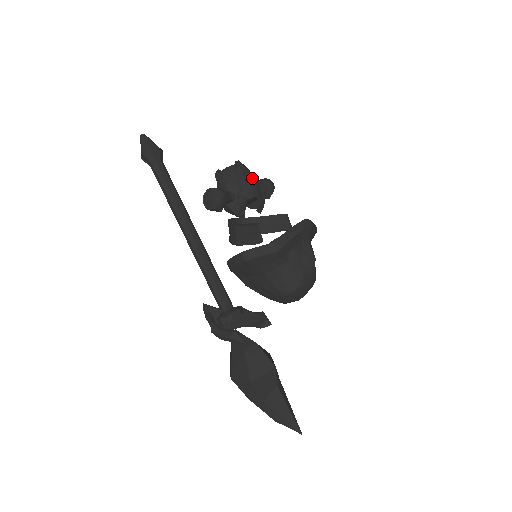
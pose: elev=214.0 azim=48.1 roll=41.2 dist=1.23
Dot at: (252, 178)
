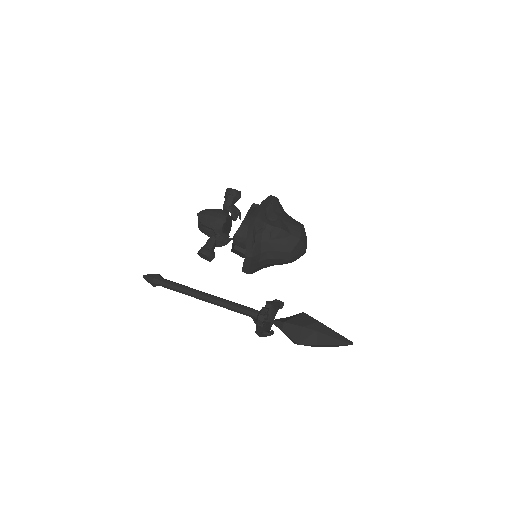
Dot at: (211, 216)
